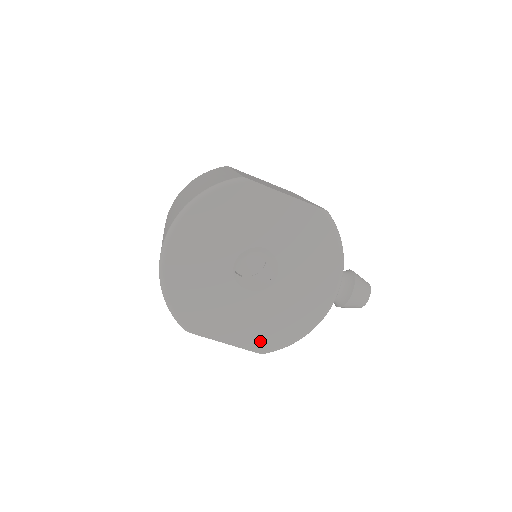
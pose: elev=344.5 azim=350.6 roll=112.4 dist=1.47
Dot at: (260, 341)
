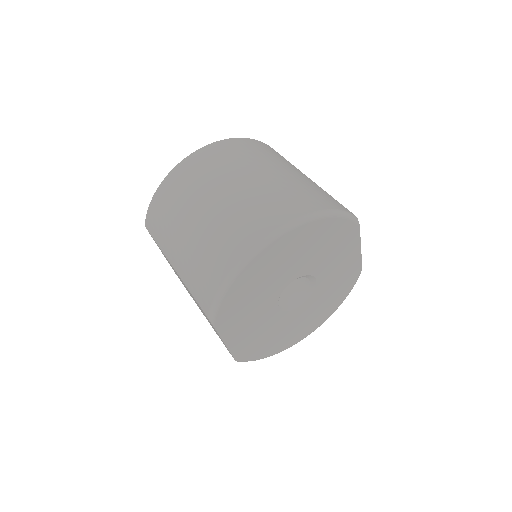
Dot at: (245, 351)
